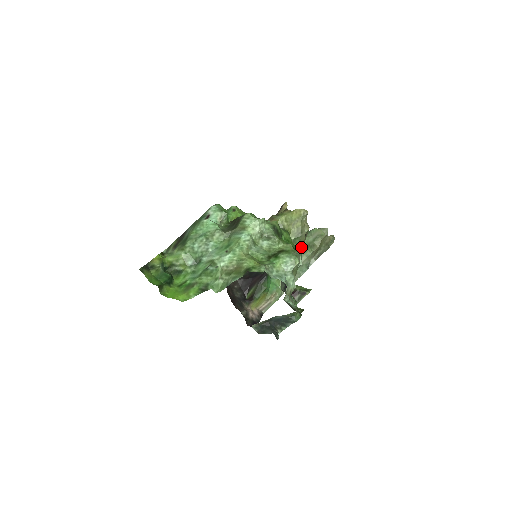
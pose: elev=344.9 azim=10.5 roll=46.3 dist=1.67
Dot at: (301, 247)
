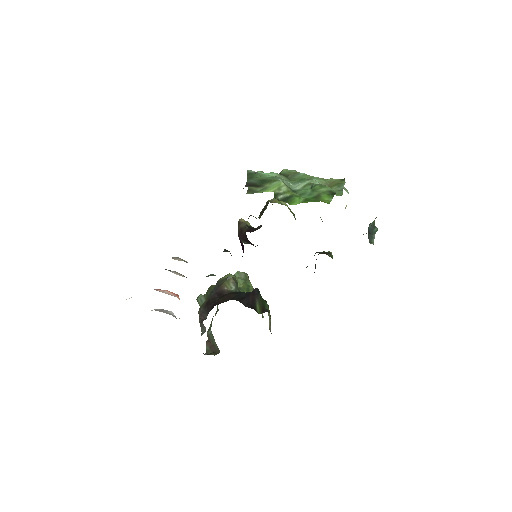
Dot at: (241, 285)
